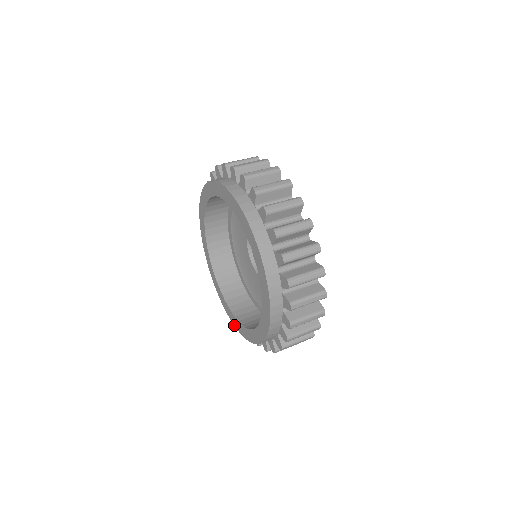
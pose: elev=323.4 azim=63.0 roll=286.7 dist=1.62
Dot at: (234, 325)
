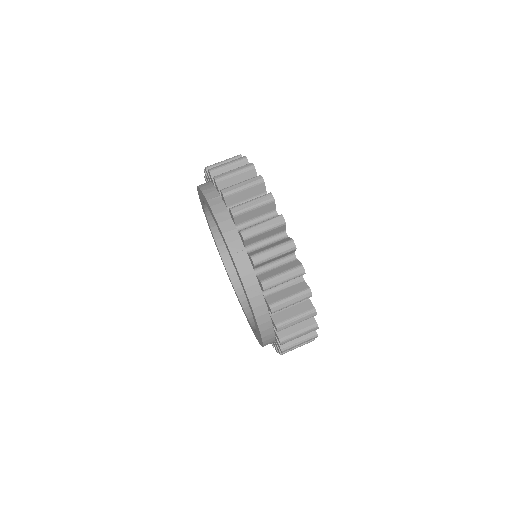
Dot at: (227, 274)
